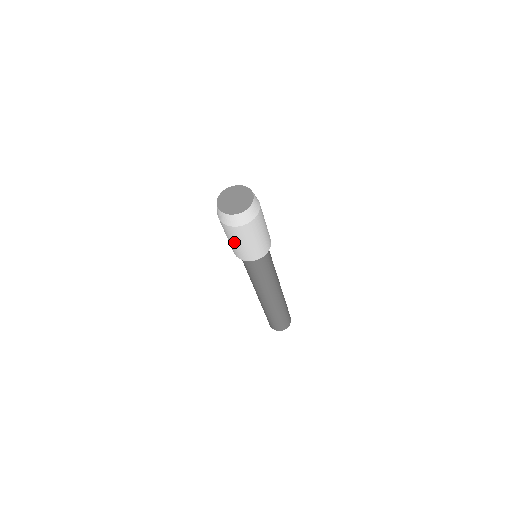
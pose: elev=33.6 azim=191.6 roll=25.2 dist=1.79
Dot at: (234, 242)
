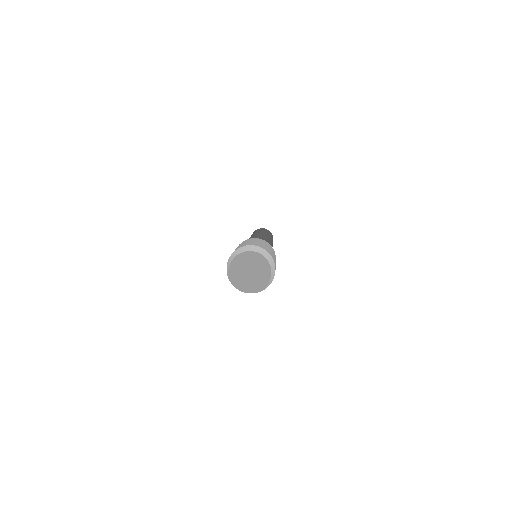
Dot at: occluded
